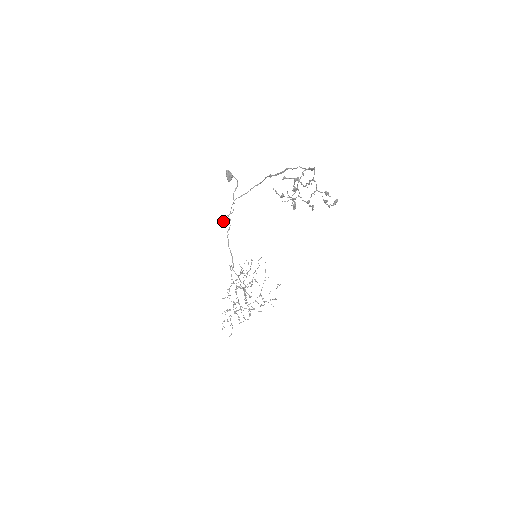
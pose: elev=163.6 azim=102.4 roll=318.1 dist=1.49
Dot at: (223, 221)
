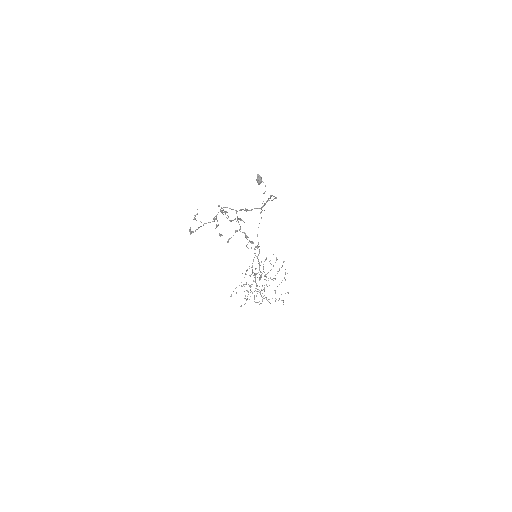
Dot at: occluded
